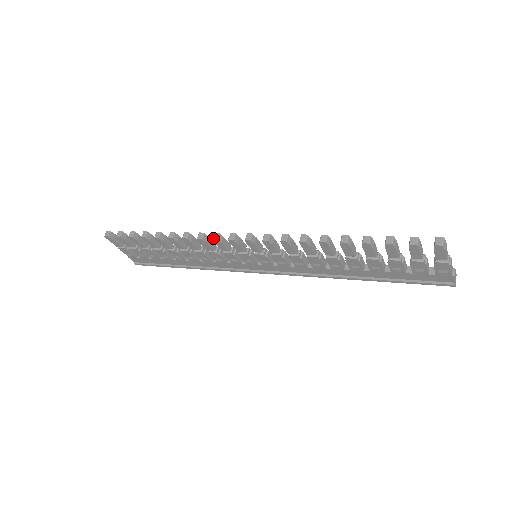
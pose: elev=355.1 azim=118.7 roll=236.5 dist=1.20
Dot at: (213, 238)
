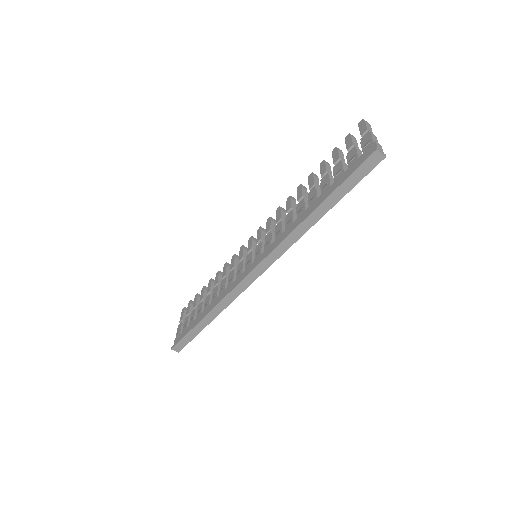
Dot at: (242, 247)
